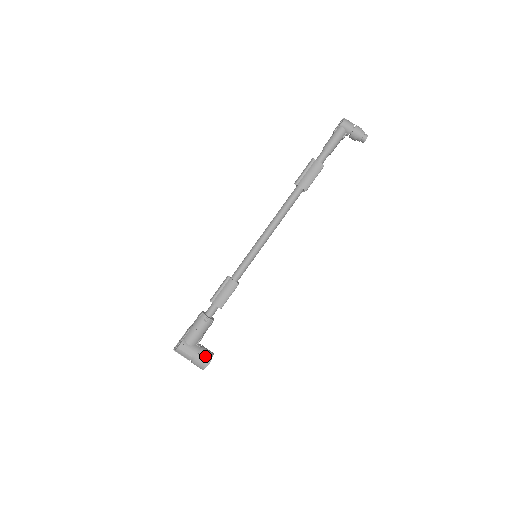
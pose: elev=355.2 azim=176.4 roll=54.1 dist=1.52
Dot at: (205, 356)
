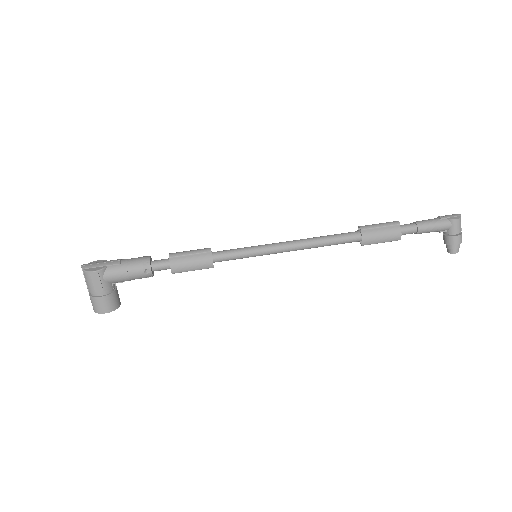
Dot at: (111, 303)
